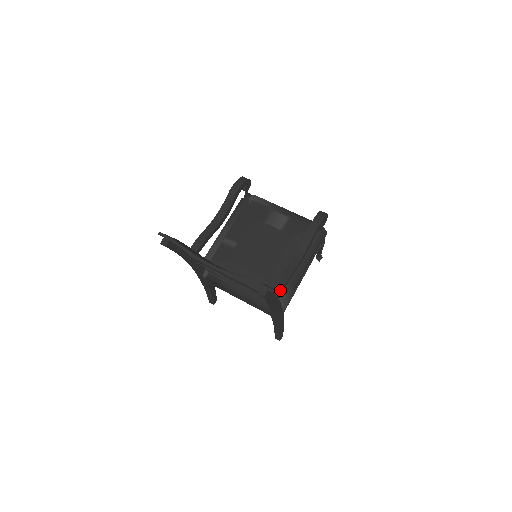
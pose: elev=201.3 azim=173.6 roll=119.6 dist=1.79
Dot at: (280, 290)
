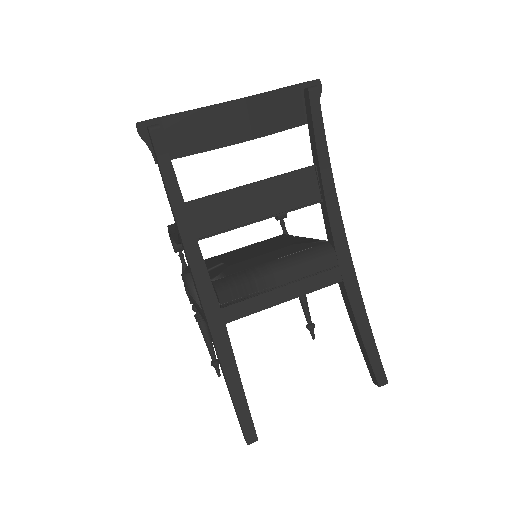
Dot at: occluded
